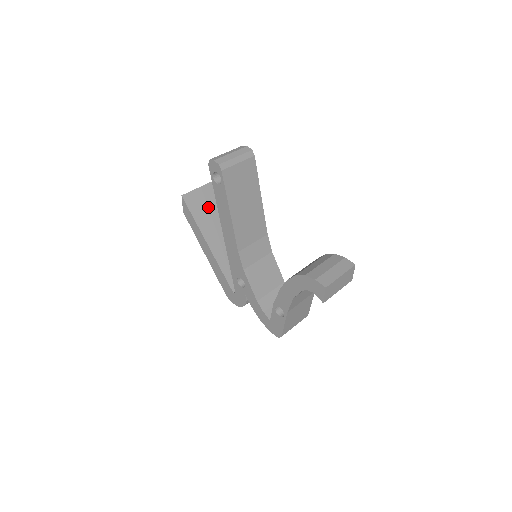
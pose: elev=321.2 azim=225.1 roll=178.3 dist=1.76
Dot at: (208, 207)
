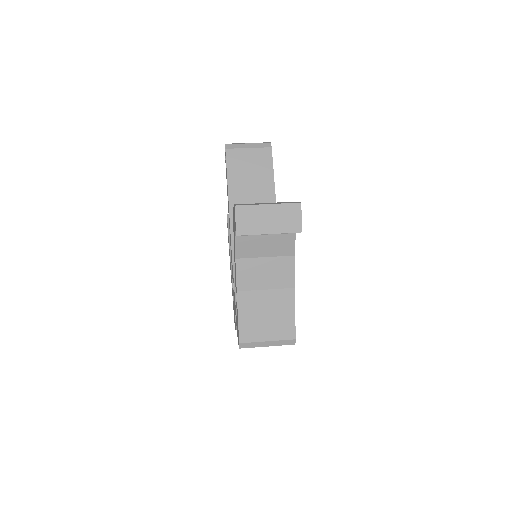
Dot at: occluded
